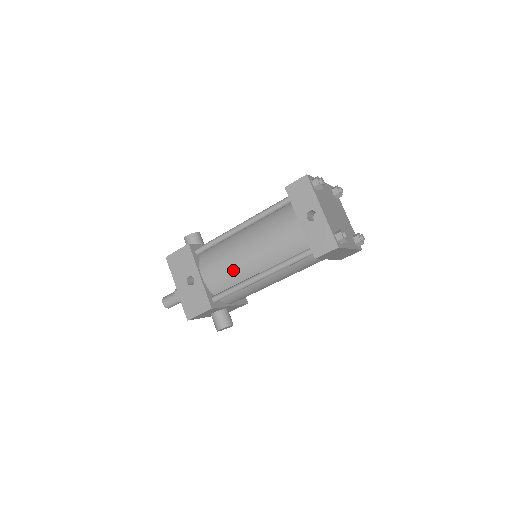
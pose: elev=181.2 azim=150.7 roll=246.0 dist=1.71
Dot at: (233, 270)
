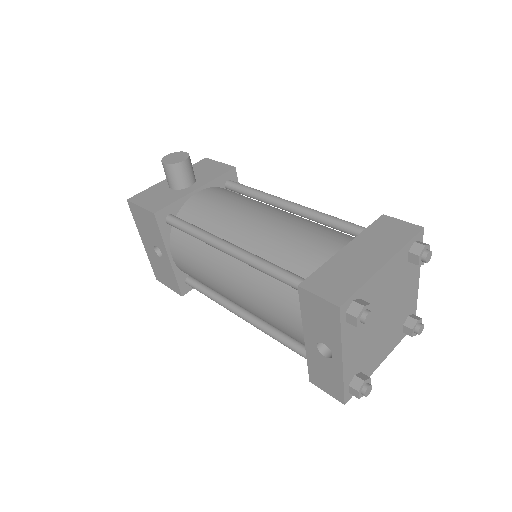
Dot at: (210, 286)
